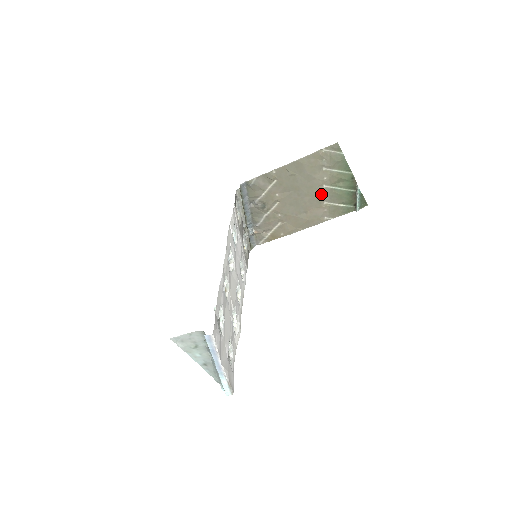
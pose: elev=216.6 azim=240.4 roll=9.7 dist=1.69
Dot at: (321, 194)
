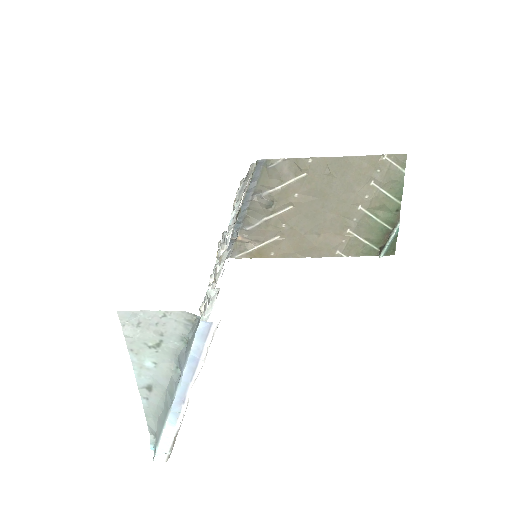
Dot at: (350, 216)
